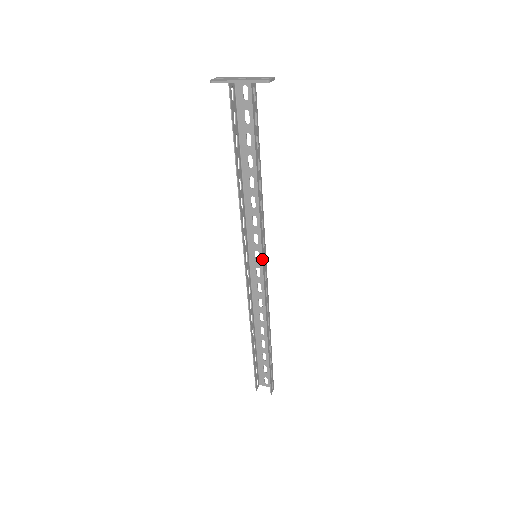
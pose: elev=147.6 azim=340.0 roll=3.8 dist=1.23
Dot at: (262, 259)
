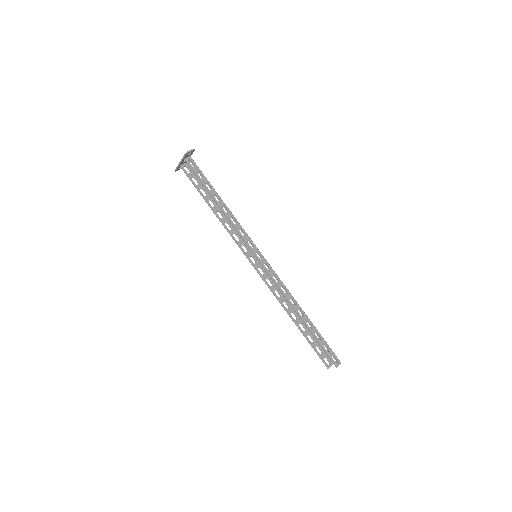
Dot at: (254, 255)
